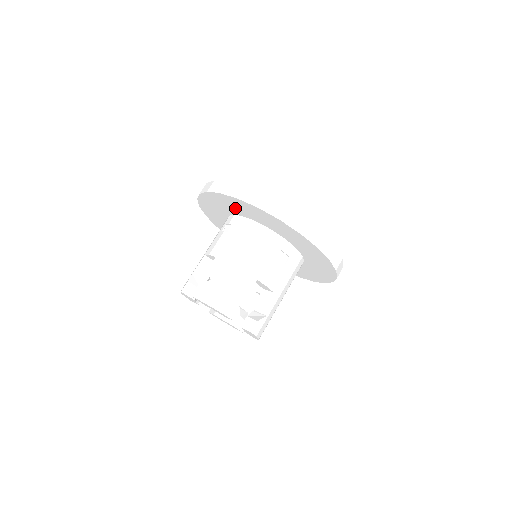
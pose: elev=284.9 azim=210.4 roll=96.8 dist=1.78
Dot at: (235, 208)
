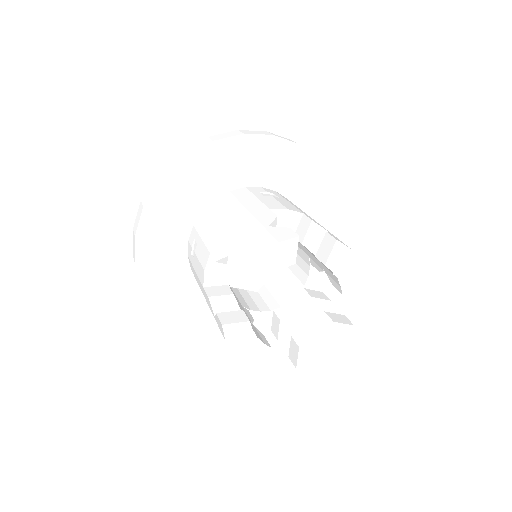
Dot at: (176, 216)
